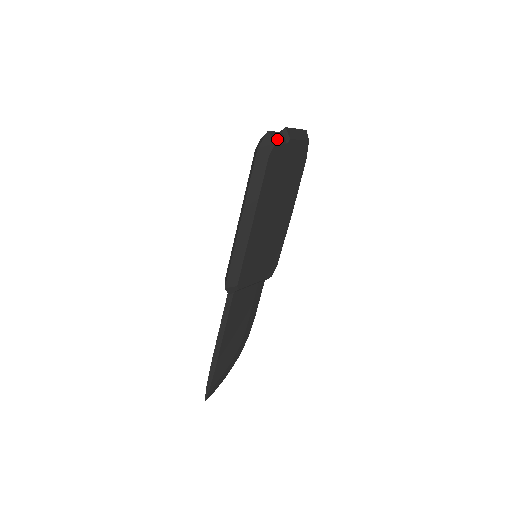
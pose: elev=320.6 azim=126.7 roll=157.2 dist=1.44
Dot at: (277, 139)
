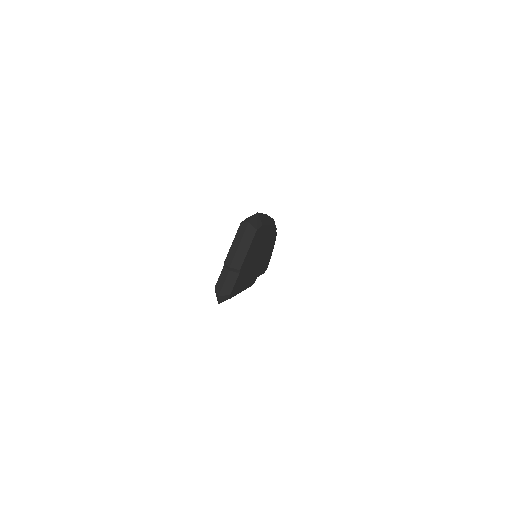
Dot at: (229, 287)
